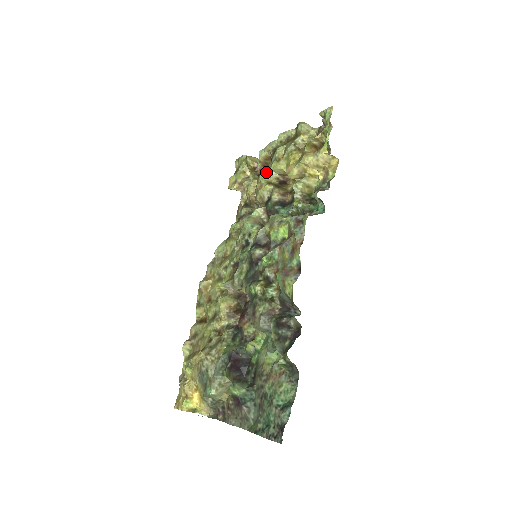
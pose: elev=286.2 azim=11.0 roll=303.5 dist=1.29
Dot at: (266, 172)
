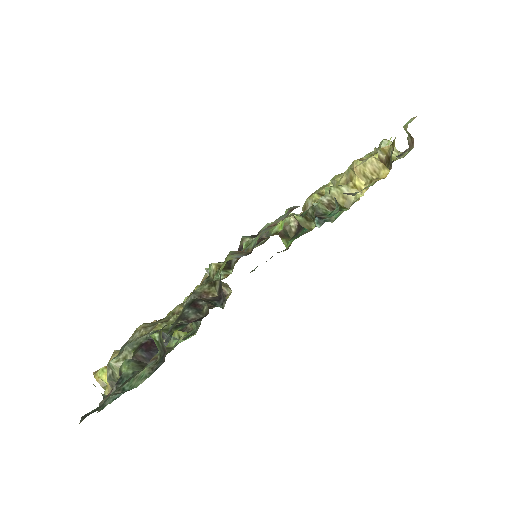
Dot at: (327, 185)
